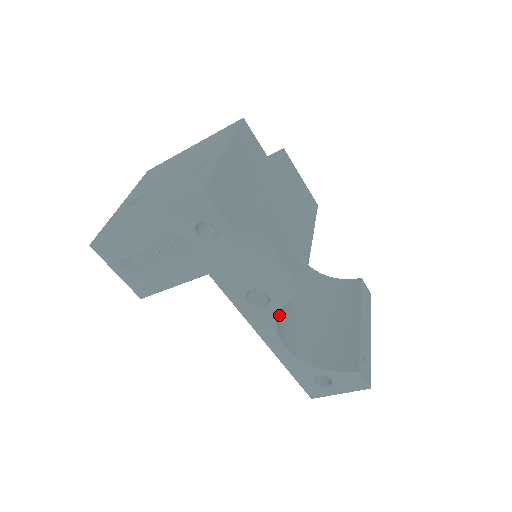
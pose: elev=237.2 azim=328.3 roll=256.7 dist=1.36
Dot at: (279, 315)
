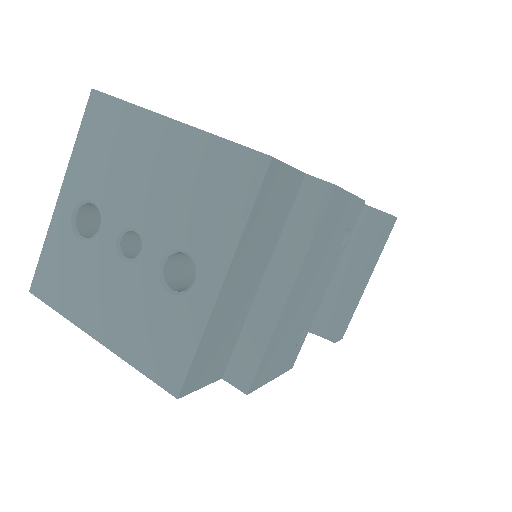
Dot at: occluded
